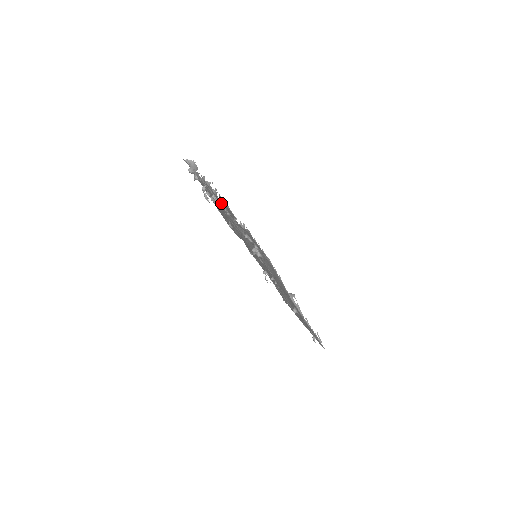
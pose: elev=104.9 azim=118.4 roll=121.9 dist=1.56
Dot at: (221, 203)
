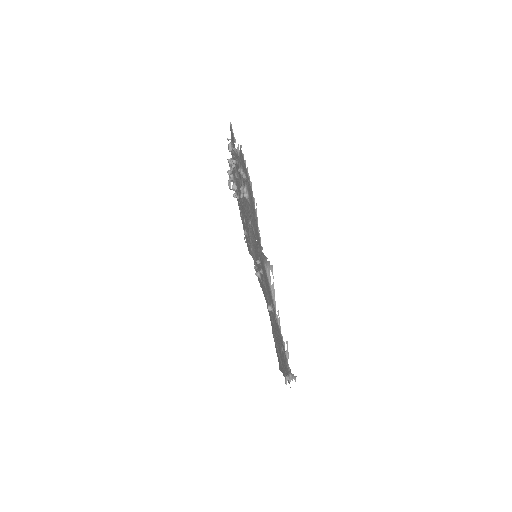
Dot at: (234, 159)
